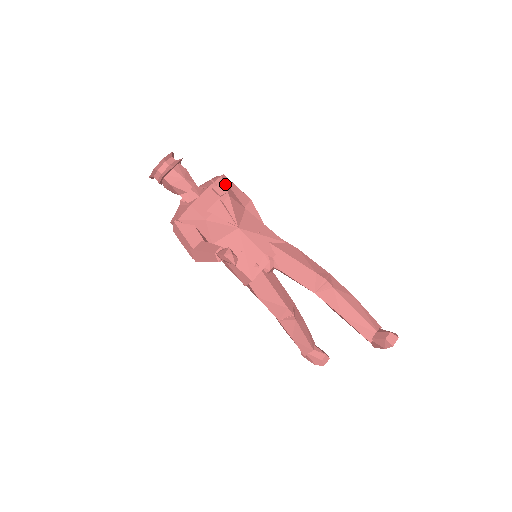
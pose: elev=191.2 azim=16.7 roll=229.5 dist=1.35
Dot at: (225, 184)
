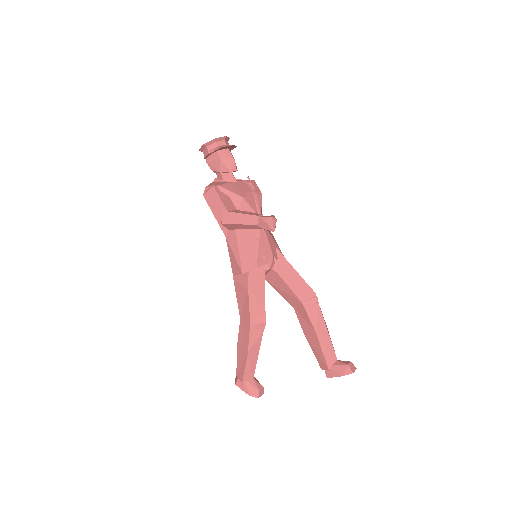
Dot at: (257, 186)
